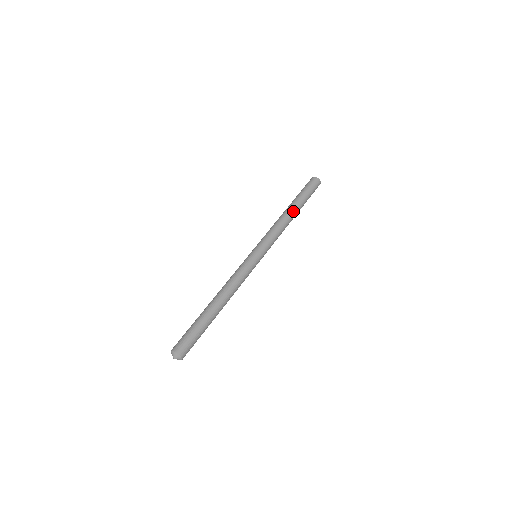
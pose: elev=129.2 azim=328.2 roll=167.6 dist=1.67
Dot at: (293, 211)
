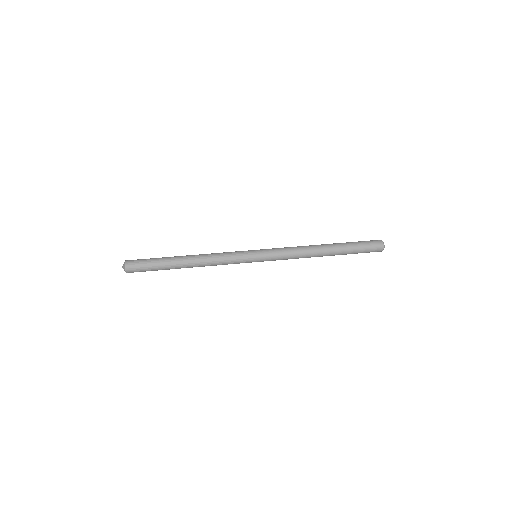
Dot at: (326, 252)
